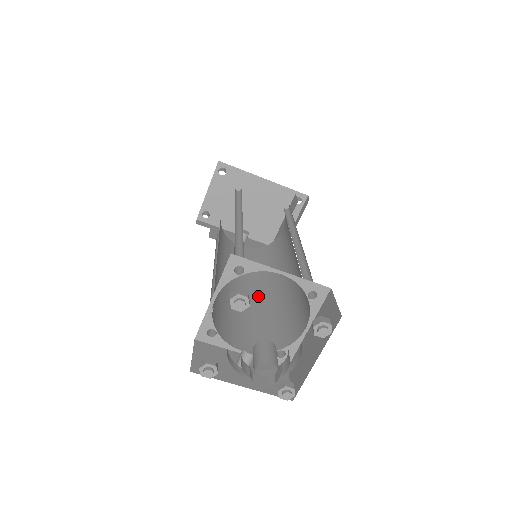
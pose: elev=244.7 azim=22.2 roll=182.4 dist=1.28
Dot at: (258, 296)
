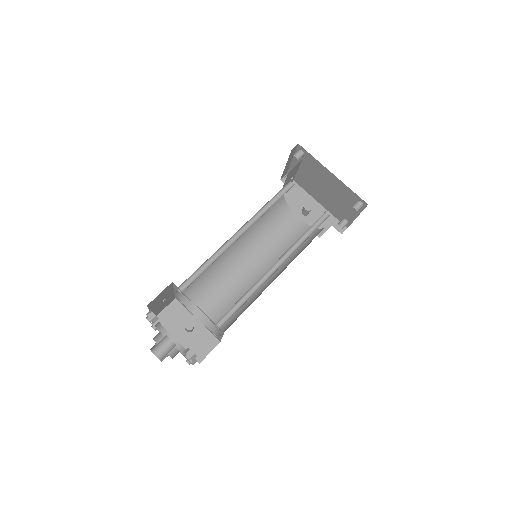
Dot at: (254, 279)
